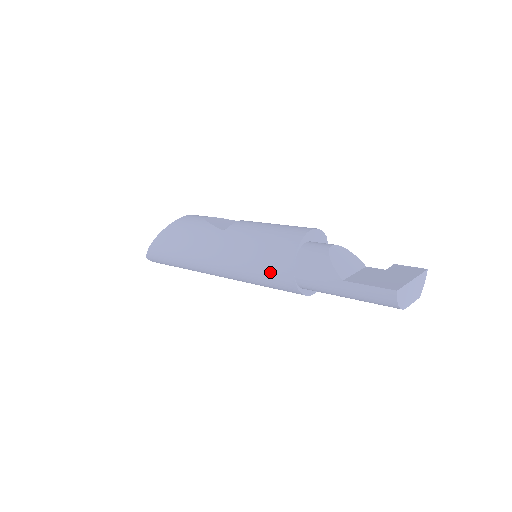
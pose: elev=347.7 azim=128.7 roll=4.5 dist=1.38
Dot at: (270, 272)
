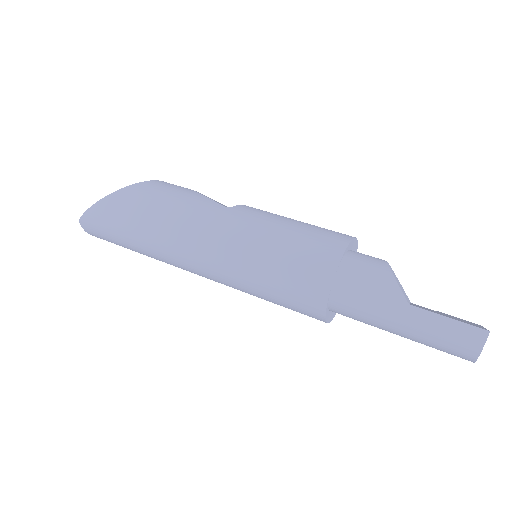
Dot at: (293, 273)
